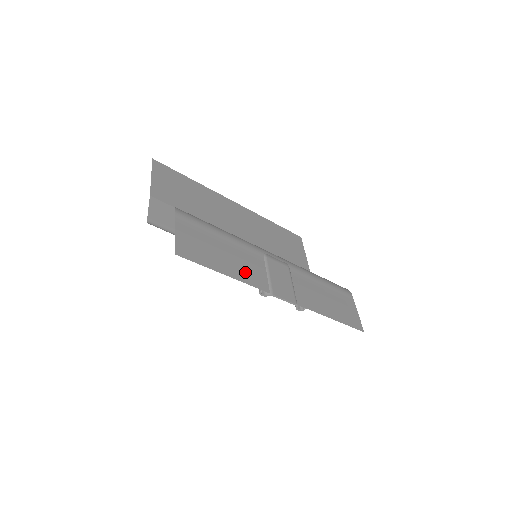
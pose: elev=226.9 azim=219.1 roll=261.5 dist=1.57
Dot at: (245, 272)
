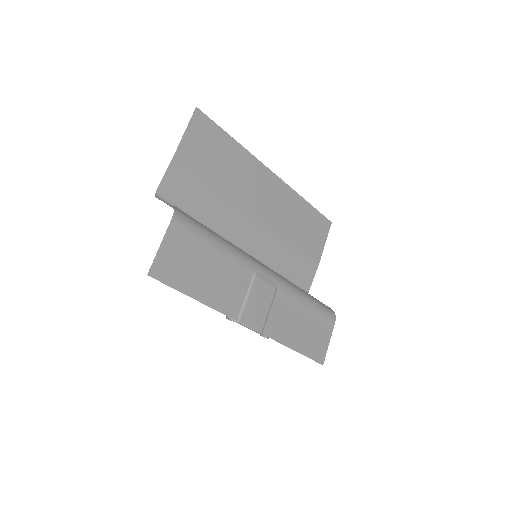
Dot at: (220, 296)
